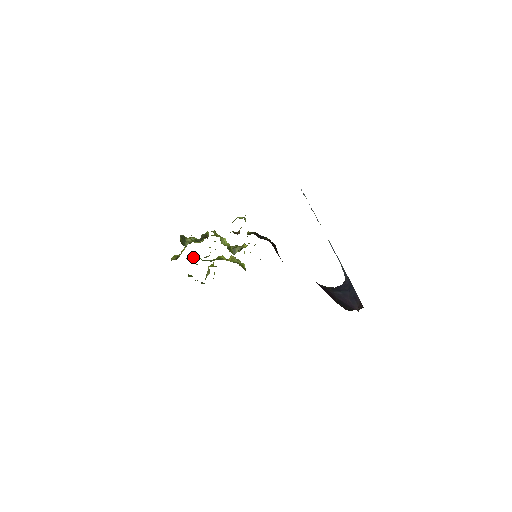
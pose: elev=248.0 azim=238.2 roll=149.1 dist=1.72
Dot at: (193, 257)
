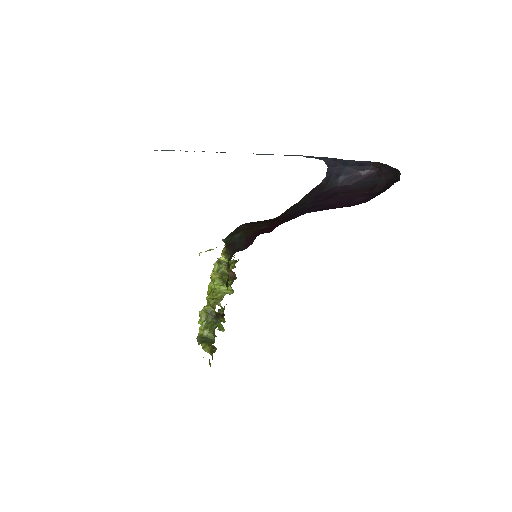
Dot at: occluded
